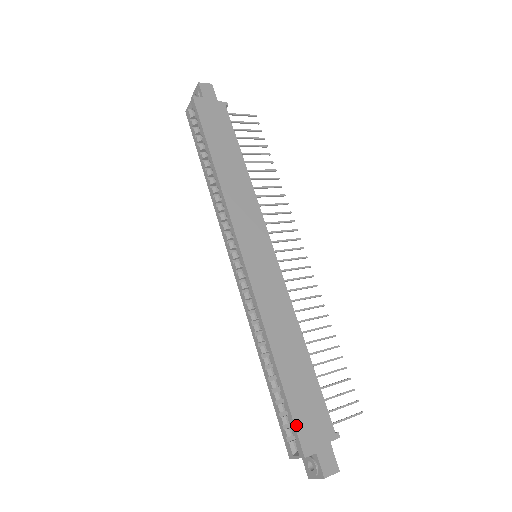
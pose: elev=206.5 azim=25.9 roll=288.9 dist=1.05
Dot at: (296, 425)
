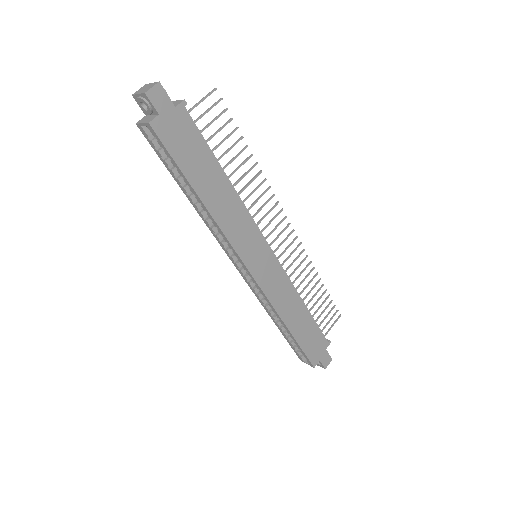
Dot at: (307, 356)
